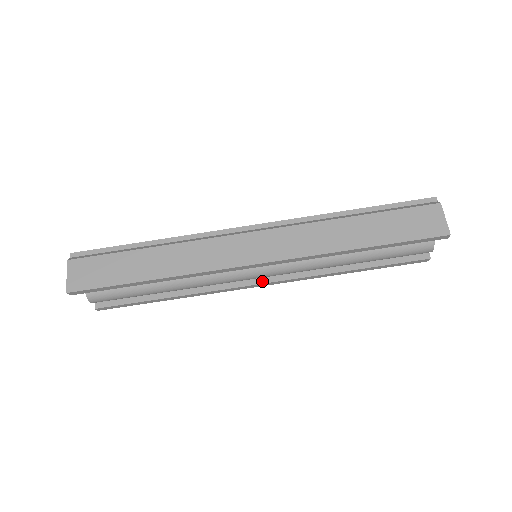
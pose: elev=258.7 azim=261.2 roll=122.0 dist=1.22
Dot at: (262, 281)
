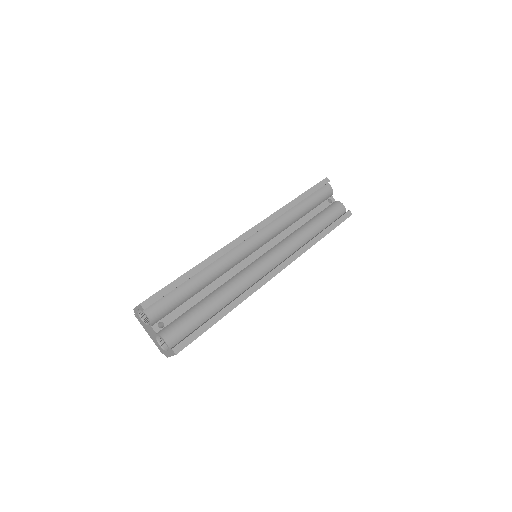
Dot at: (275, 268)
